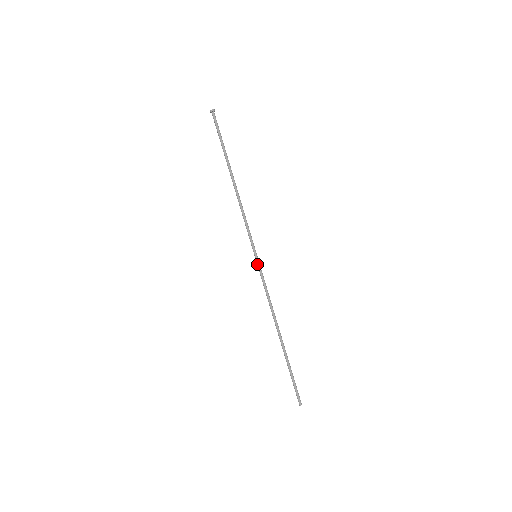
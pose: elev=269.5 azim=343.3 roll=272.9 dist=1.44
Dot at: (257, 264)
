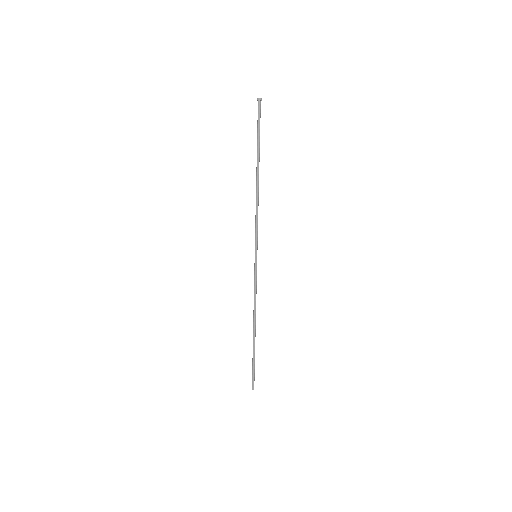
Dot at: (254, 263)
